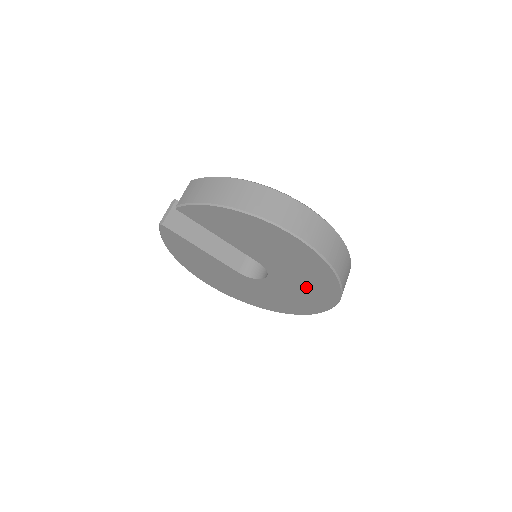
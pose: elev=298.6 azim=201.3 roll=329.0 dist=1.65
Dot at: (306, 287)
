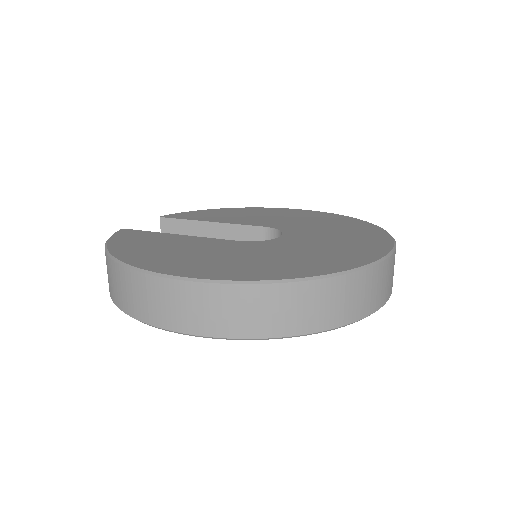
Dot at: occluded
